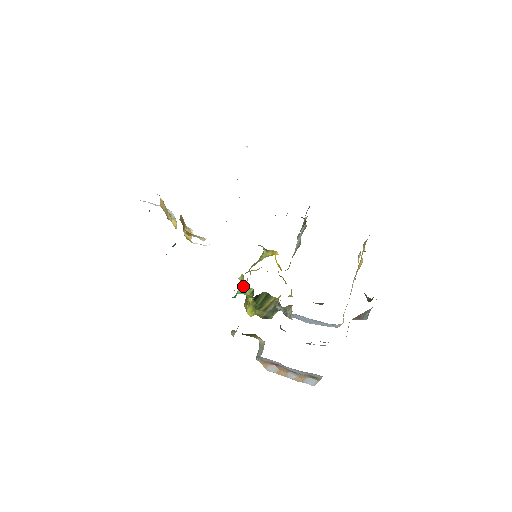
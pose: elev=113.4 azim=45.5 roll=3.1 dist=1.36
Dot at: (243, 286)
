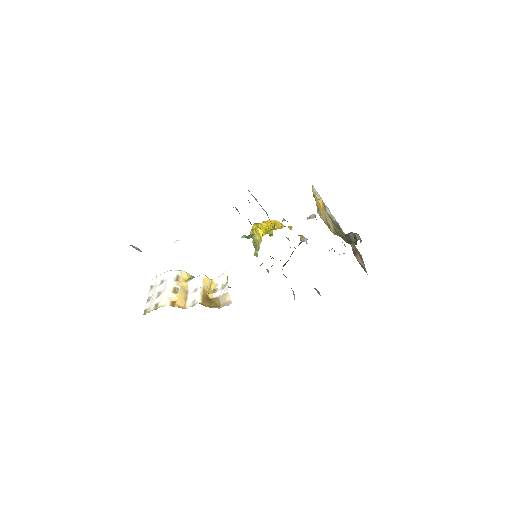
Dot at: occluded
